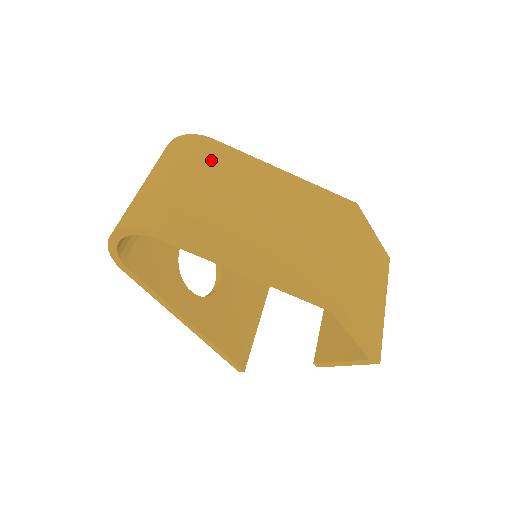
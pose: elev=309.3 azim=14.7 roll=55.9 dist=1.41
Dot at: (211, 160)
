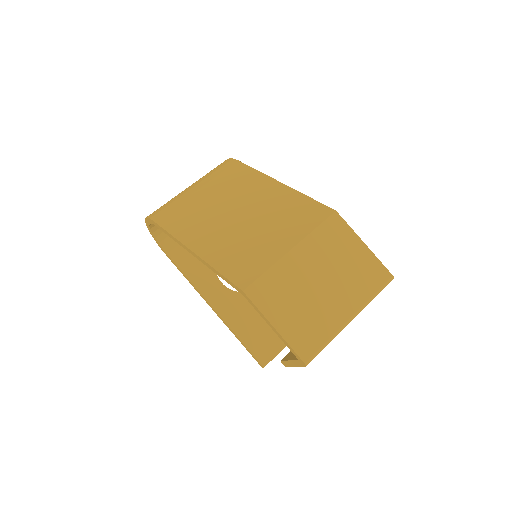
Dot at: (225, 175)
